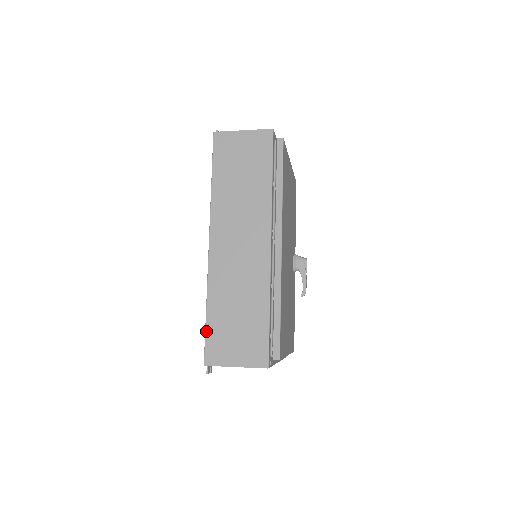
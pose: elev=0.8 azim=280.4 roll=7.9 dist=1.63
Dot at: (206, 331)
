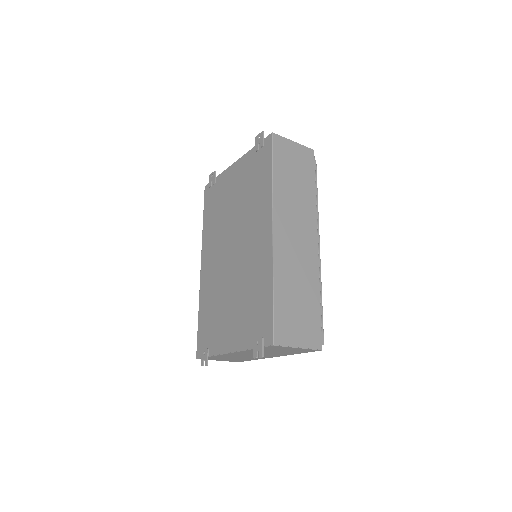
Dot at: (274, 311)
